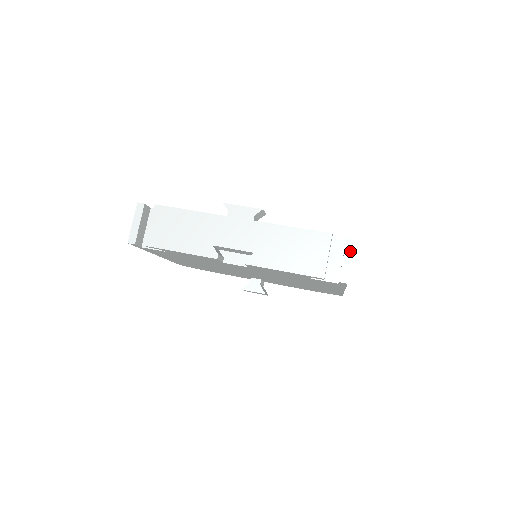
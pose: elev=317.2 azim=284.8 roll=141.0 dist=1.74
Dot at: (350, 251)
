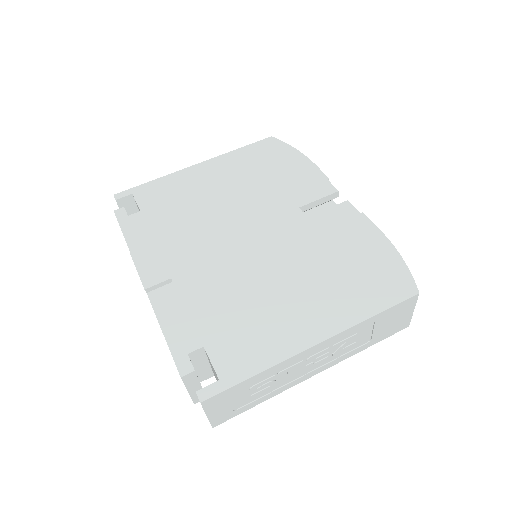
Dot at: occluded
